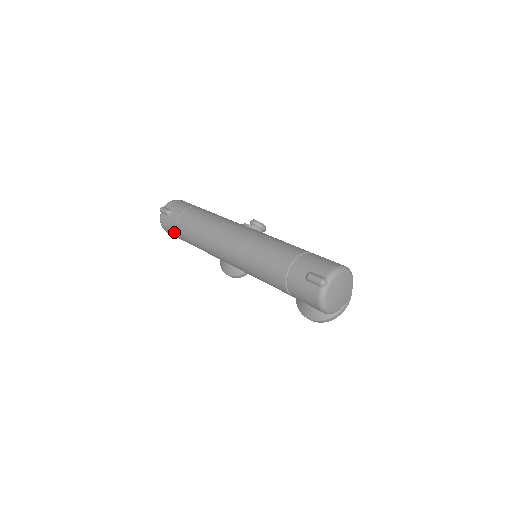
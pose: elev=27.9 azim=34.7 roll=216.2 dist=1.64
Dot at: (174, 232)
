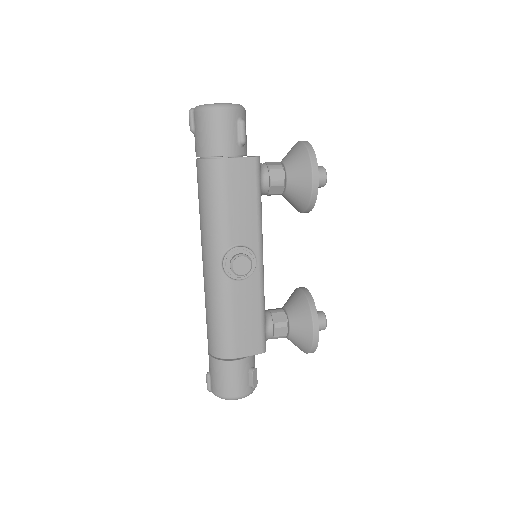
Dot at: occluded
